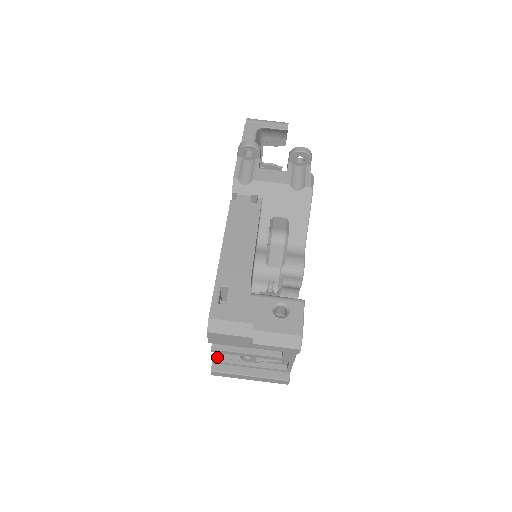
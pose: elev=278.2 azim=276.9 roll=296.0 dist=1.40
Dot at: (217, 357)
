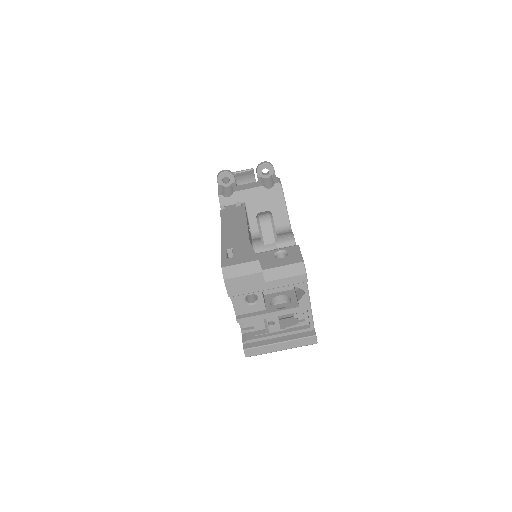
Dot at: (246, 337)
